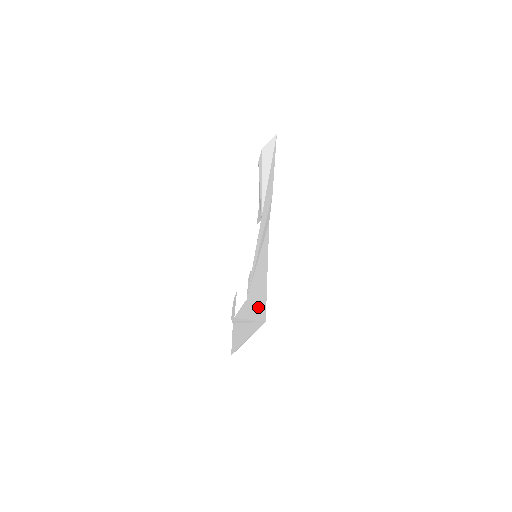
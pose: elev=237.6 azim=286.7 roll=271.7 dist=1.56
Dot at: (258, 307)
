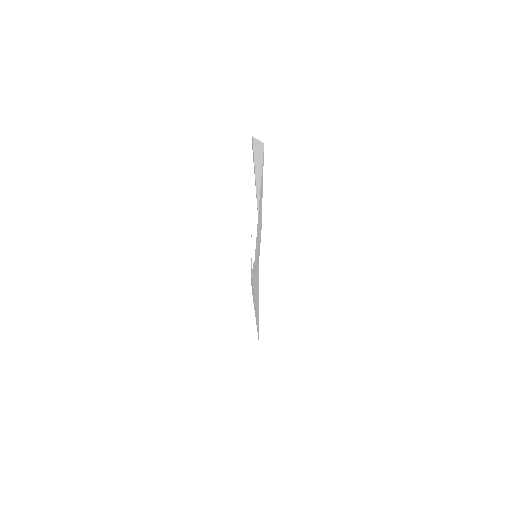
Dot at: (256, 317)
